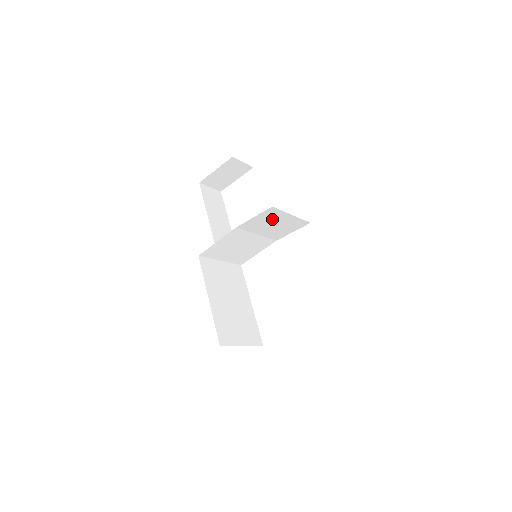
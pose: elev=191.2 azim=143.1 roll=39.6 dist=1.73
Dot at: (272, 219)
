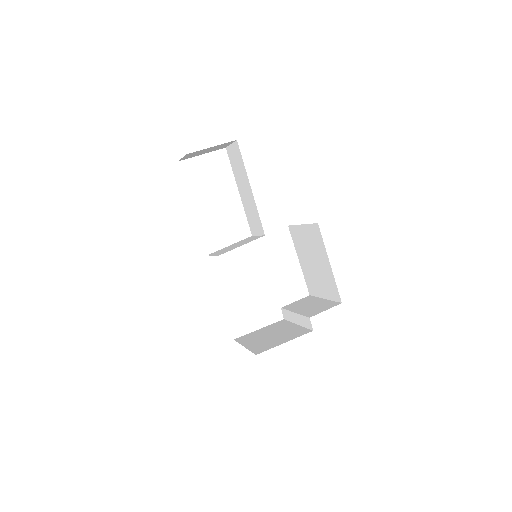
Dot at: occluded
